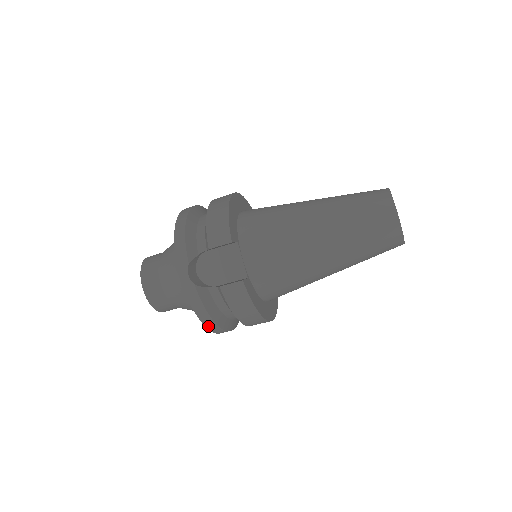
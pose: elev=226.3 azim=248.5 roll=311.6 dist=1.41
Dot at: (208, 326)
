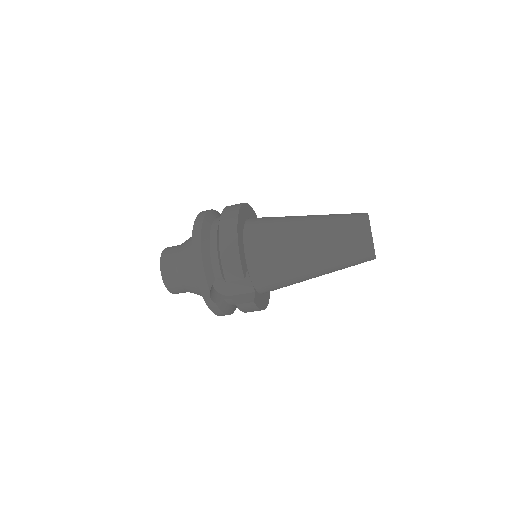
Dot at: occluded
